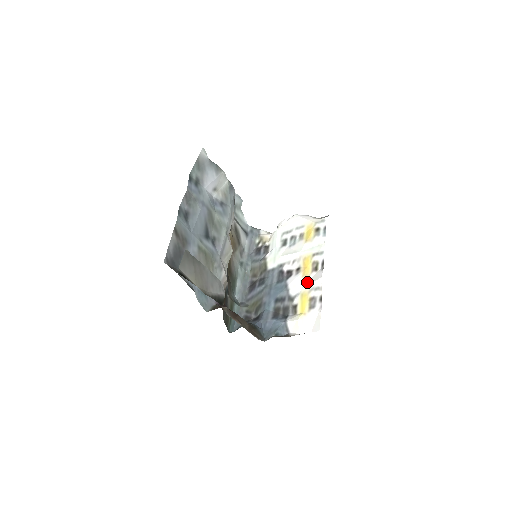
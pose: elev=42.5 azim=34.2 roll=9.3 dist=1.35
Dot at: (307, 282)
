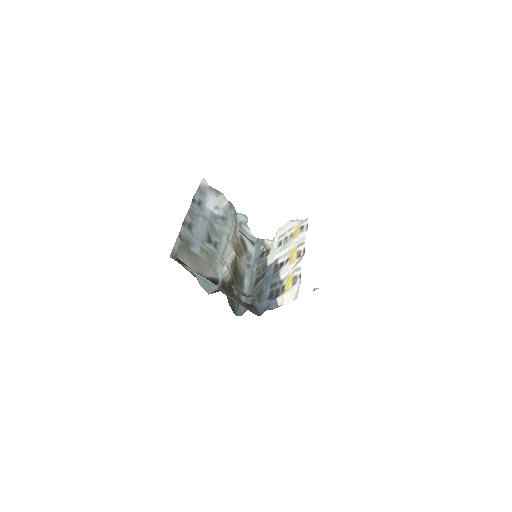
Dot at: (292, 267)
